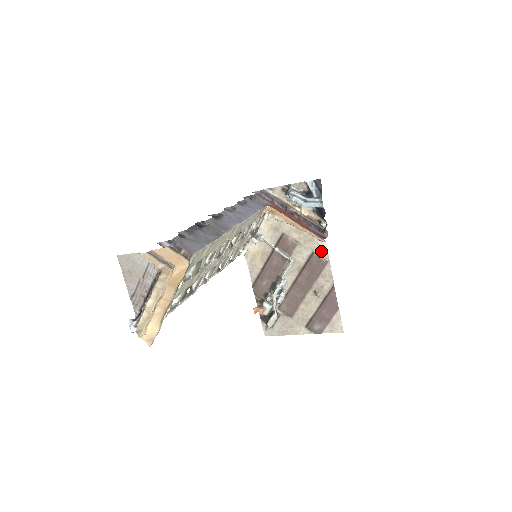
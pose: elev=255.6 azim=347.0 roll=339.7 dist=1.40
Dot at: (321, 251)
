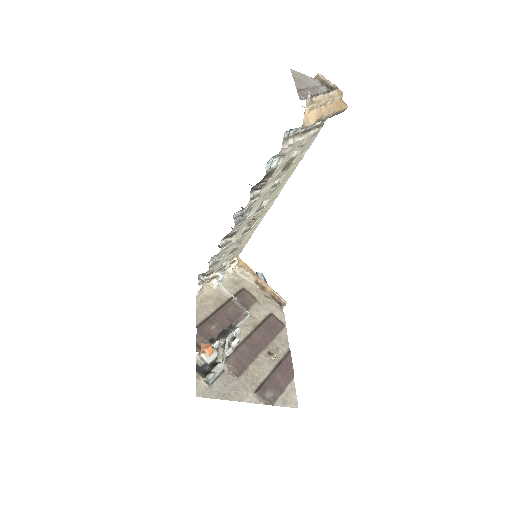
Dot at: (279, 315)
